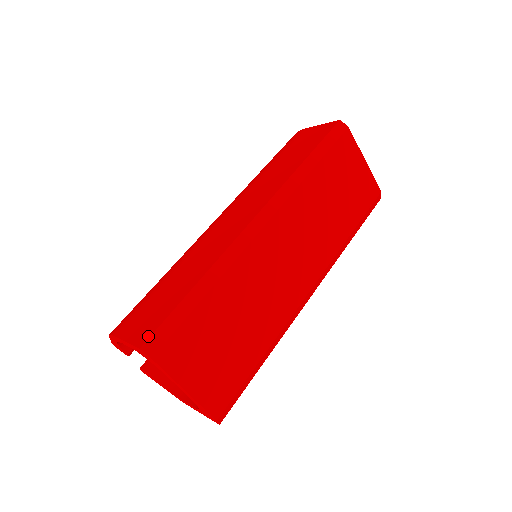
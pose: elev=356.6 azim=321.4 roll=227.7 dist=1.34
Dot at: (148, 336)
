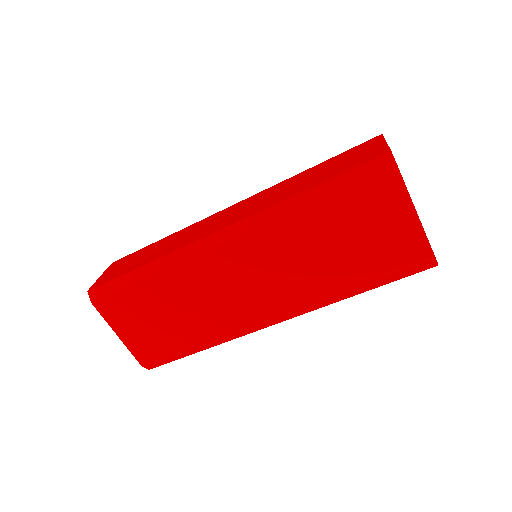
Dot at: (97, 285)
